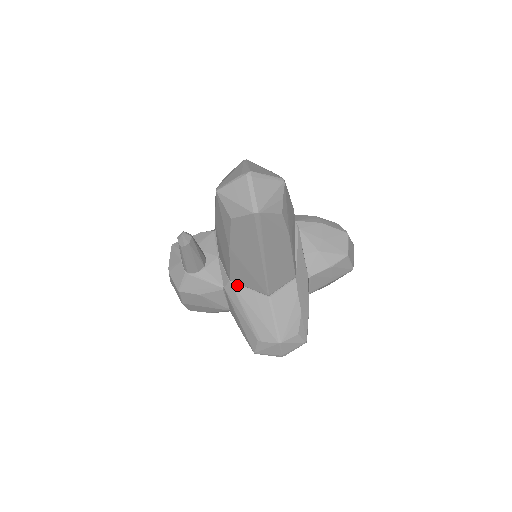
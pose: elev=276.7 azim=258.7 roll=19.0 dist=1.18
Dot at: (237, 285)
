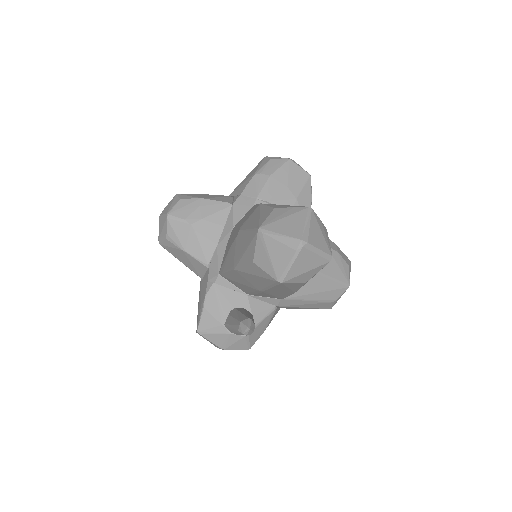
Dot at: occluded
